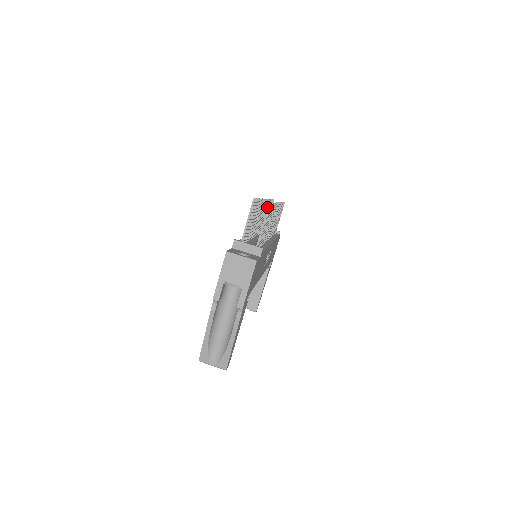
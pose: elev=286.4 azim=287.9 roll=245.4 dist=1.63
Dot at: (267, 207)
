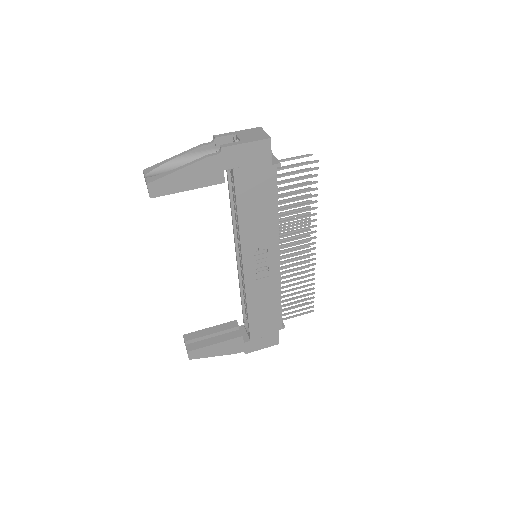
Dot at: (302, 268)
